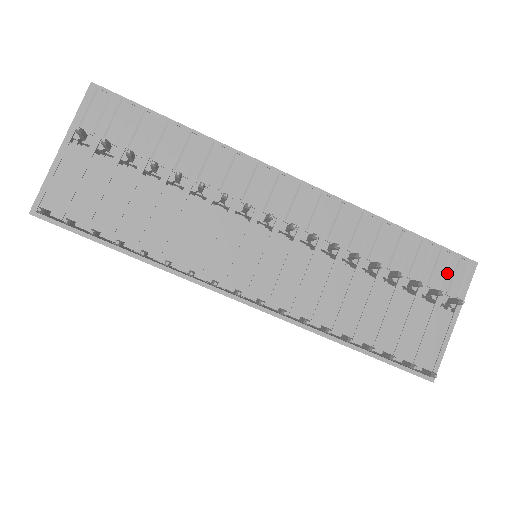
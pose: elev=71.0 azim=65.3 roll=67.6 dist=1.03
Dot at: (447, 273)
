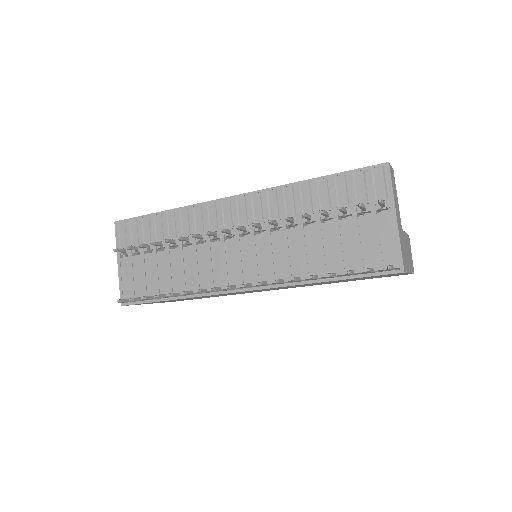
Dot at: (367, 186)
